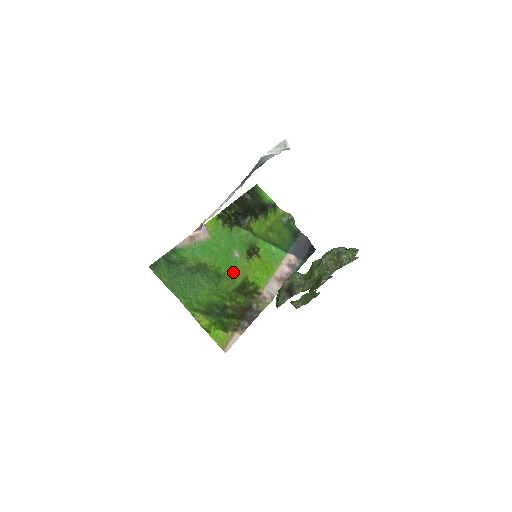
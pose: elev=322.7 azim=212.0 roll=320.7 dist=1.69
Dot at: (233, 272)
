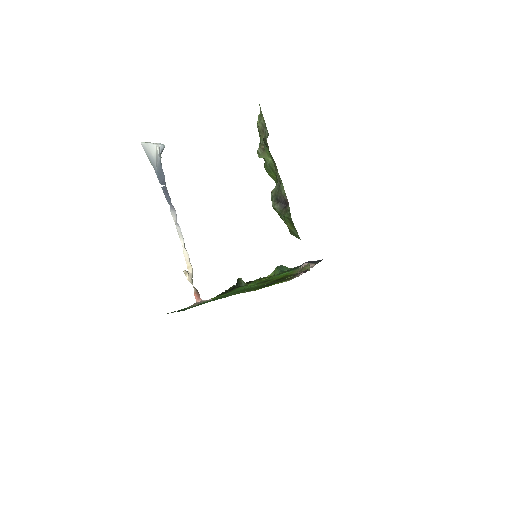
Dot at: occluded
